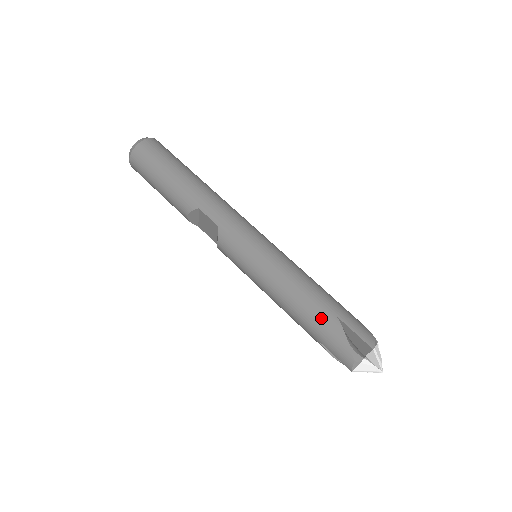
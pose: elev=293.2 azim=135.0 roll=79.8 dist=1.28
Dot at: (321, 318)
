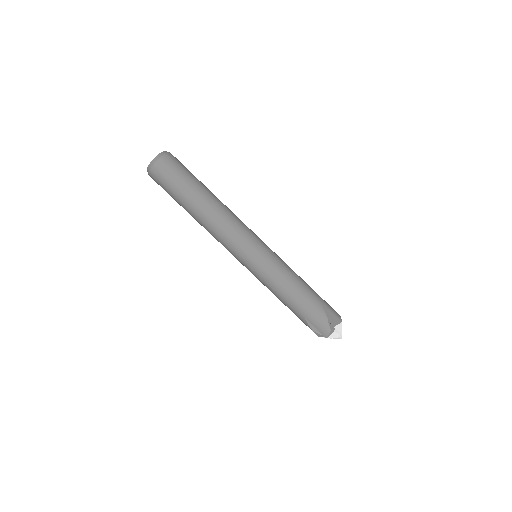
Dot at: (295, 314)
